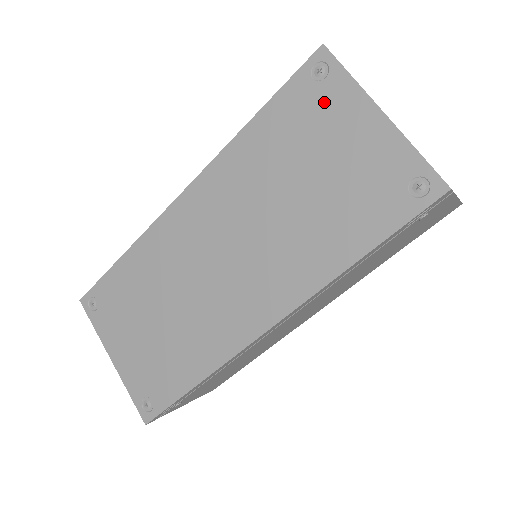
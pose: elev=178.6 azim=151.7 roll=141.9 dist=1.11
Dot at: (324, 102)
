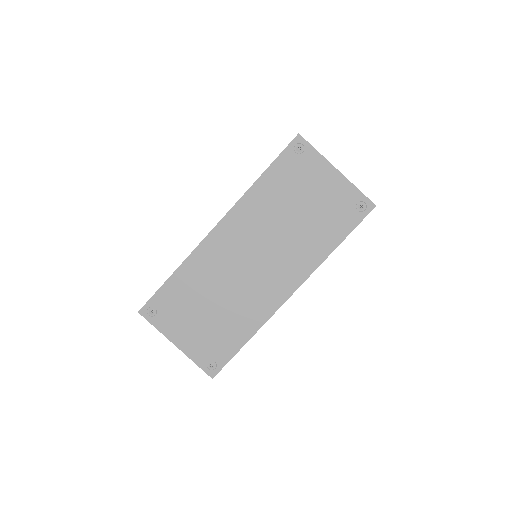
Dot at: (304, 165)
